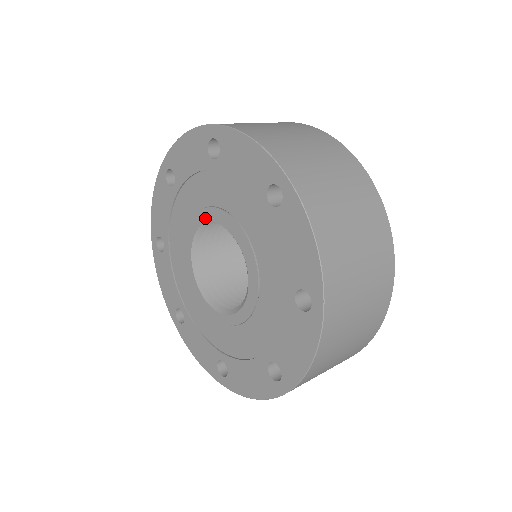
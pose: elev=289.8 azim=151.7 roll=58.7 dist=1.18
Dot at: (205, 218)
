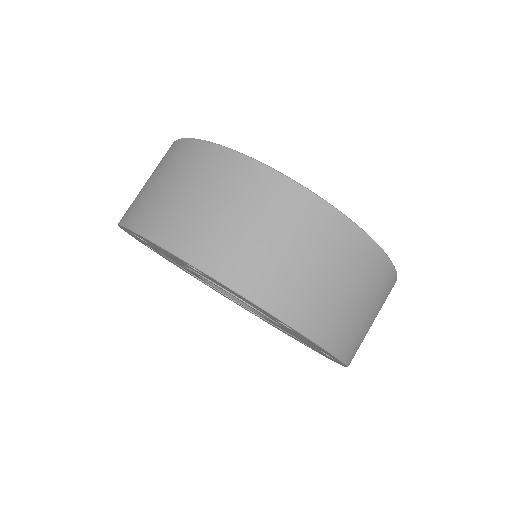
Dot at: occluded
